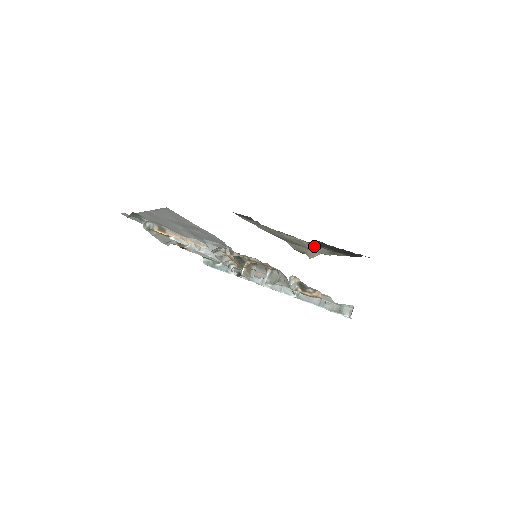
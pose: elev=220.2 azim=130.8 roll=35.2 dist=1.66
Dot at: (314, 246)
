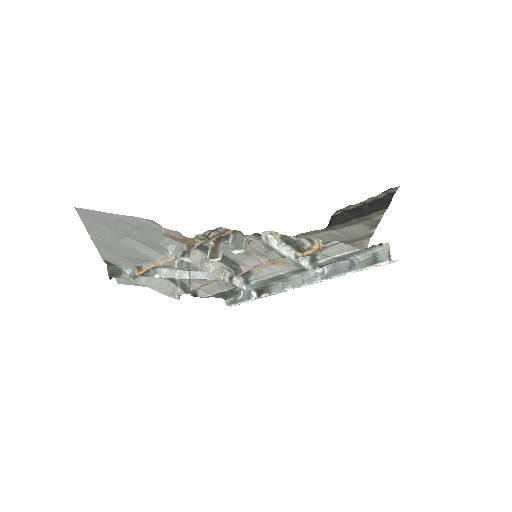
Dot at: (347, 230)
